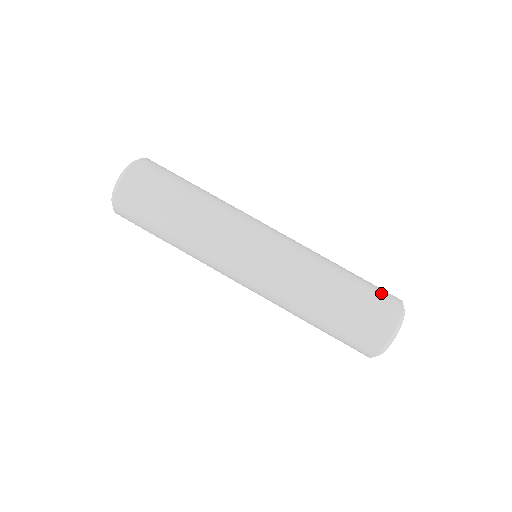
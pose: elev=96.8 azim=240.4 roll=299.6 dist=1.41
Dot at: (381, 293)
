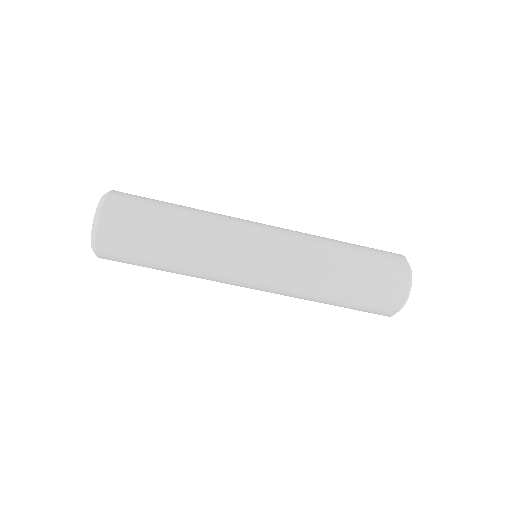
Dot at: (383, 292)
